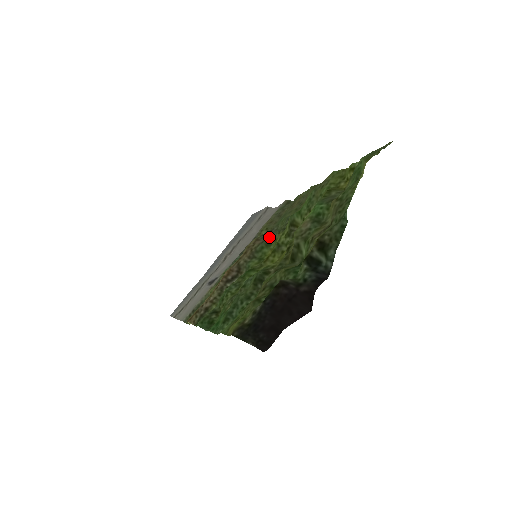
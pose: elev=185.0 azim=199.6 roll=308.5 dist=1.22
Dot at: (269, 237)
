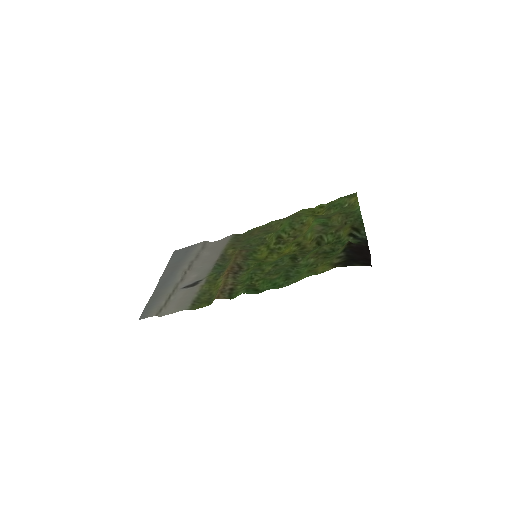
Dot at: (251, 249)
